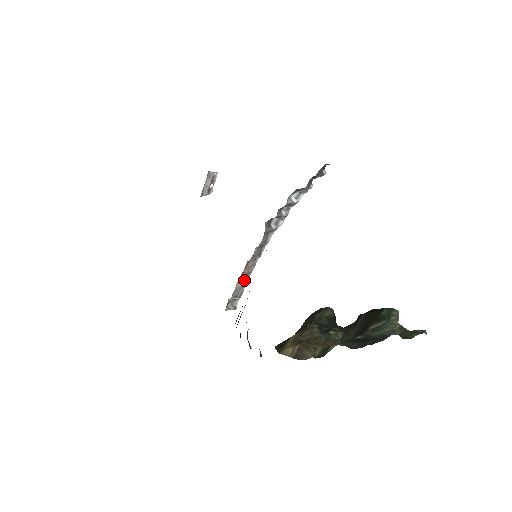
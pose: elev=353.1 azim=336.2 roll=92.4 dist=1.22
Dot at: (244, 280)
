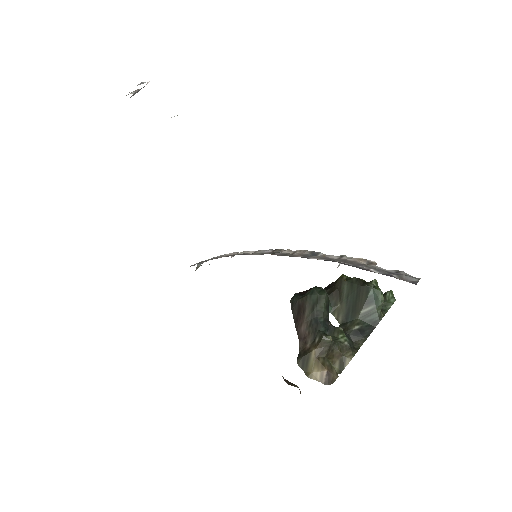
Dot at: occluded
